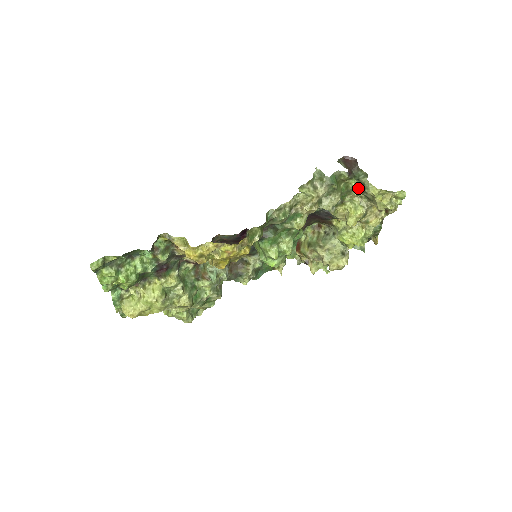
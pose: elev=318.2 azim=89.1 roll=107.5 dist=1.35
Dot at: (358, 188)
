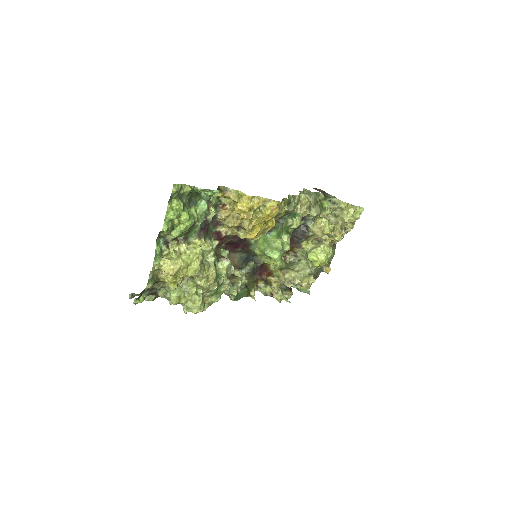
Dot at: (329, 207)
